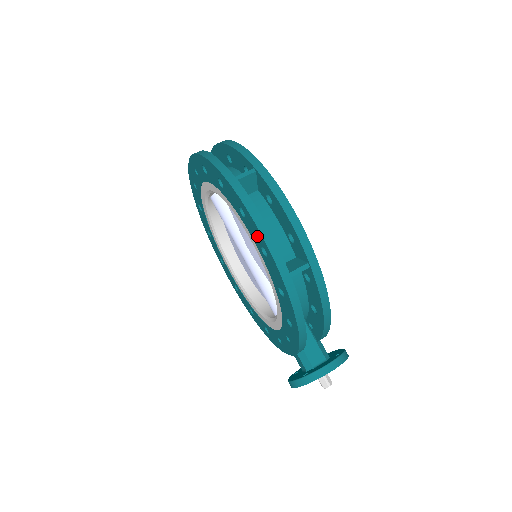
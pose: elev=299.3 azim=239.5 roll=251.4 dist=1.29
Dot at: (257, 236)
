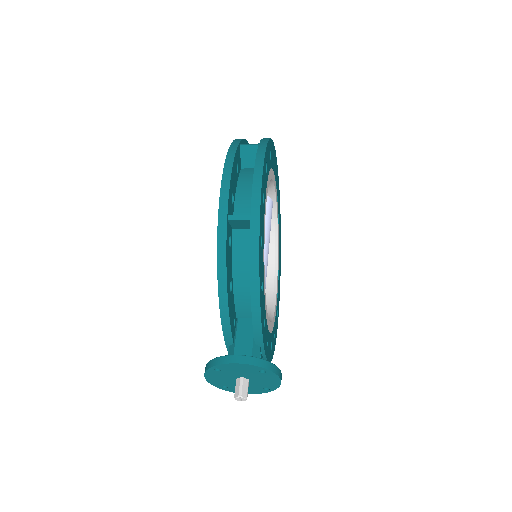
Dot at: occluded
